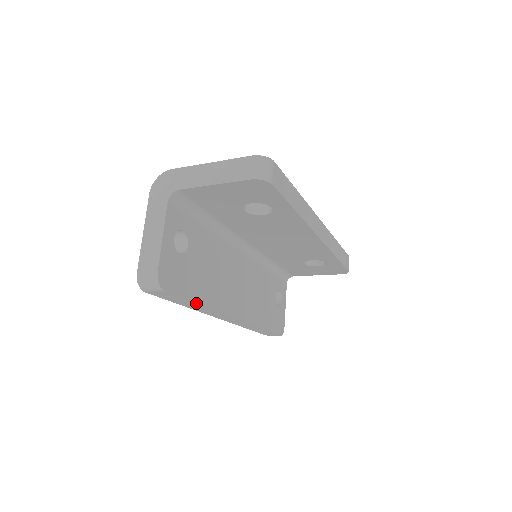
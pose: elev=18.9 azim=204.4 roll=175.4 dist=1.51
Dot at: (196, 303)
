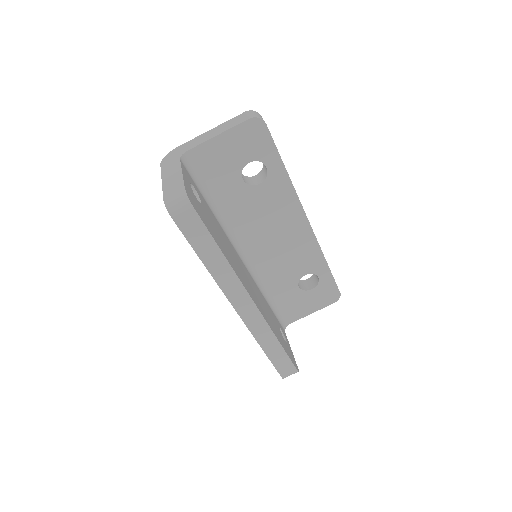
Dot at: (219, 247)
